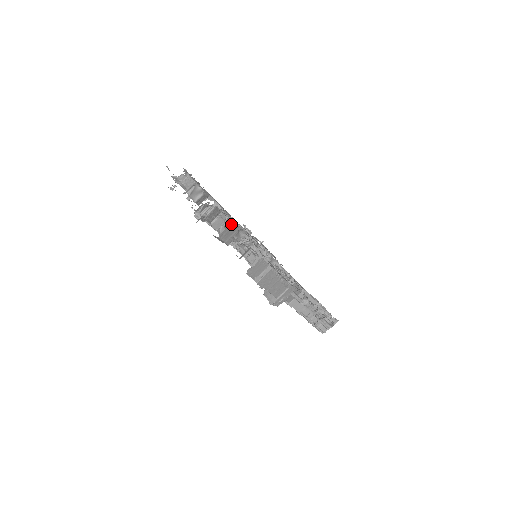
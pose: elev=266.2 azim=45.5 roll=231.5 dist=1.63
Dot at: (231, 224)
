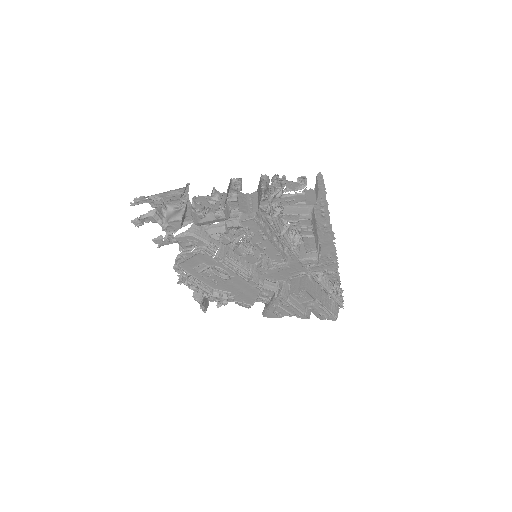
Dot at: (260, 179)
